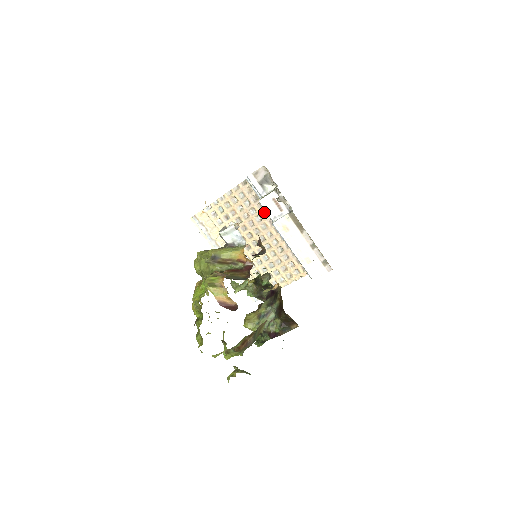
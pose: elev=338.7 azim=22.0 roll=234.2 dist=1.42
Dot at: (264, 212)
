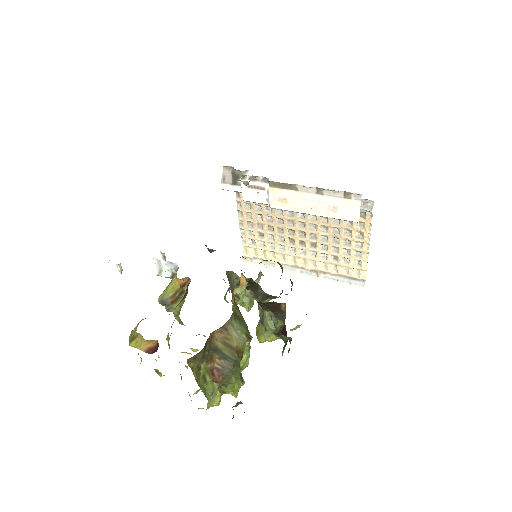
Dot at: occluded
